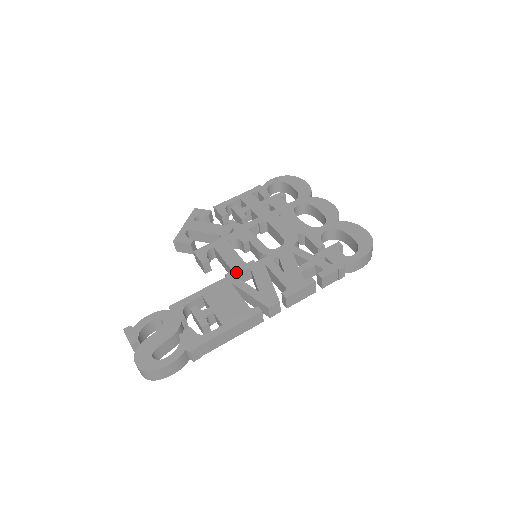
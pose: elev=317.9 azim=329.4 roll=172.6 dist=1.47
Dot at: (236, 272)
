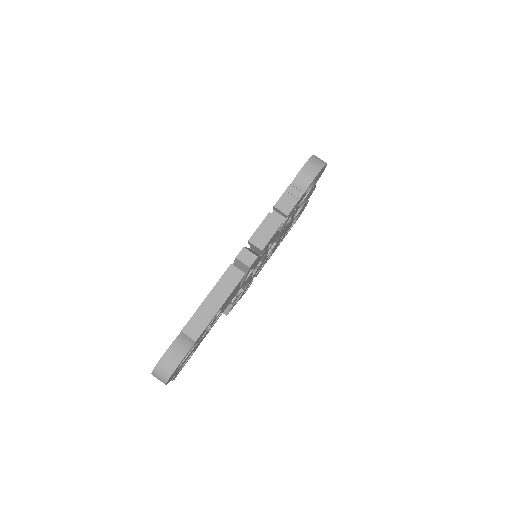
Dot at: occluded
